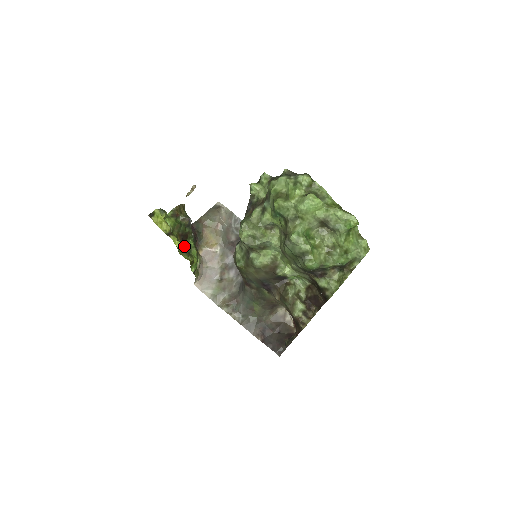
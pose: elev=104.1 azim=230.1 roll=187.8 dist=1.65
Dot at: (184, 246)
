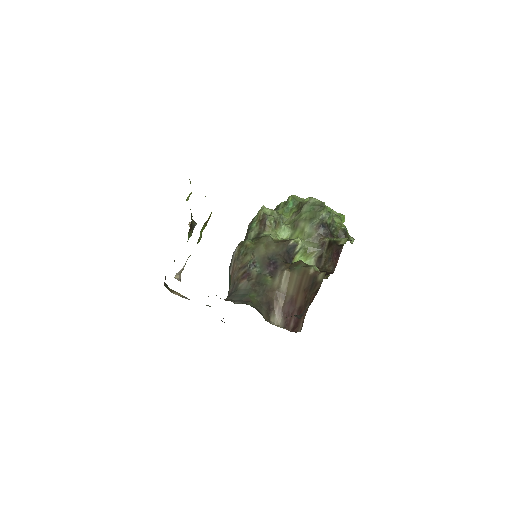
Dot at: occluded
